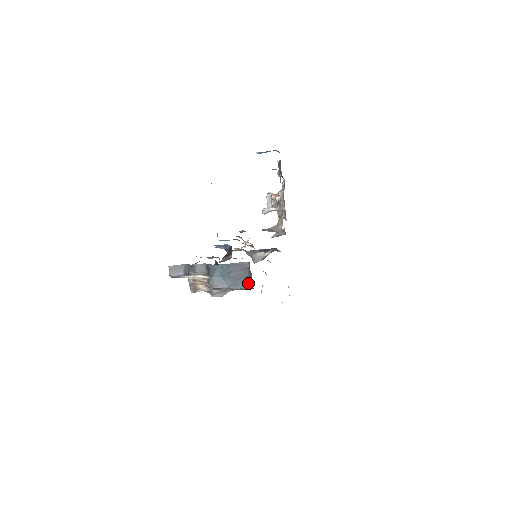
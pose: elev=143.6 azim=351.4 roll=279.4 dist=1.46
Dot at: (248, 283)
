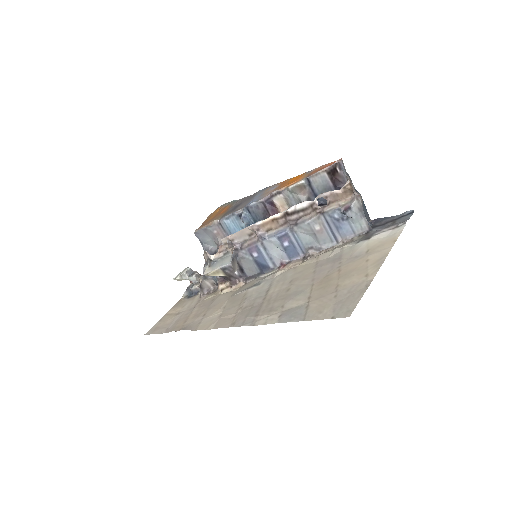
Dot at: (370, 224)
